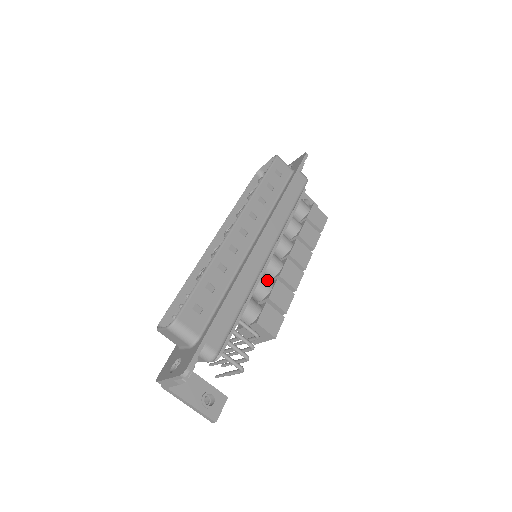
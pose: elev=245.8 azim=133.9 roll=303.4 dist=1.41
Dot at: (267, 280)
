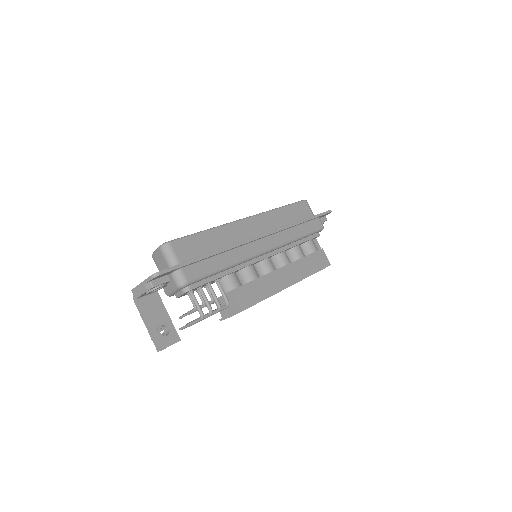
Dot at: (256, 271)
